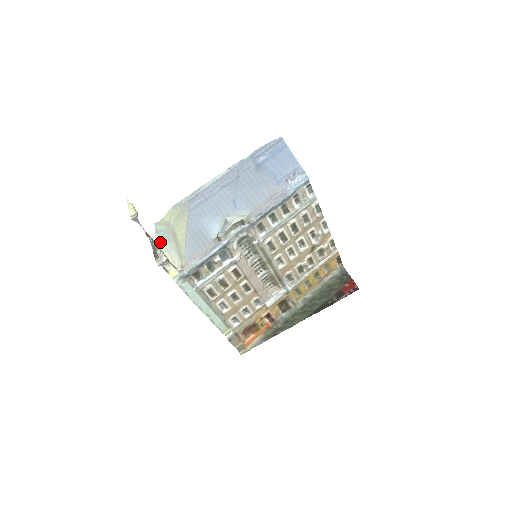
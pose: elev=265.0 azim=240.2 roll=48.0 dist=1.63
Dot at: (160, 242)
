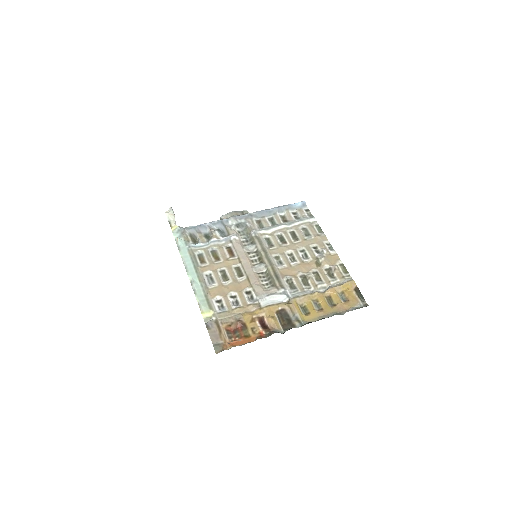
Dot at: occluded
